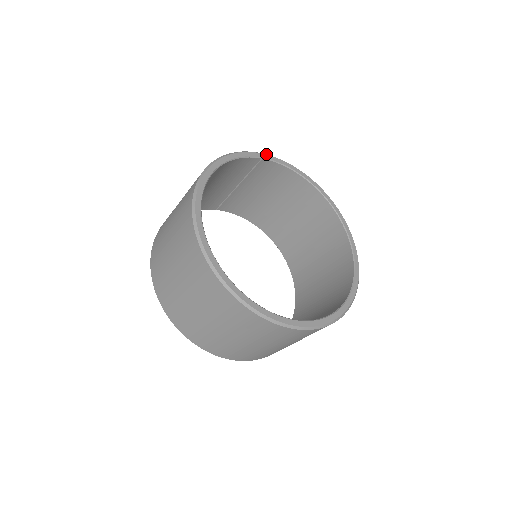
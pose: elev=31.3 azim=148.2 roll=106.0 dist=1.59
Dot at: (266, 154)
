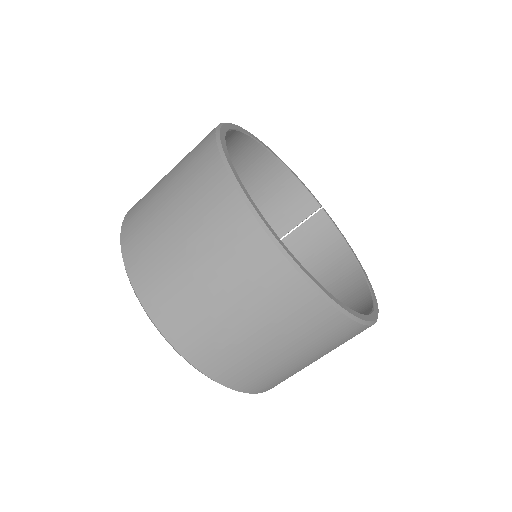
Dot at: occluded
